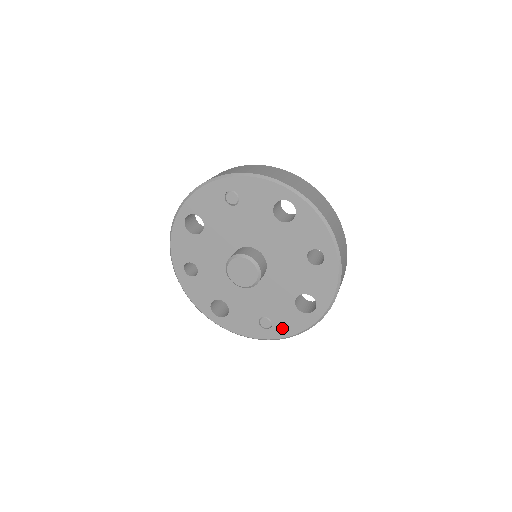
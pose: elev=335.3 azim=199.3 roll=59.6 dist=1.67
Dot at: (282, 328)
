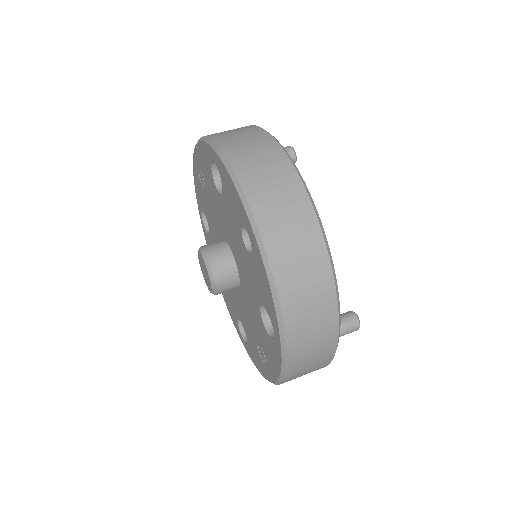
Dot at: (271, 364)
